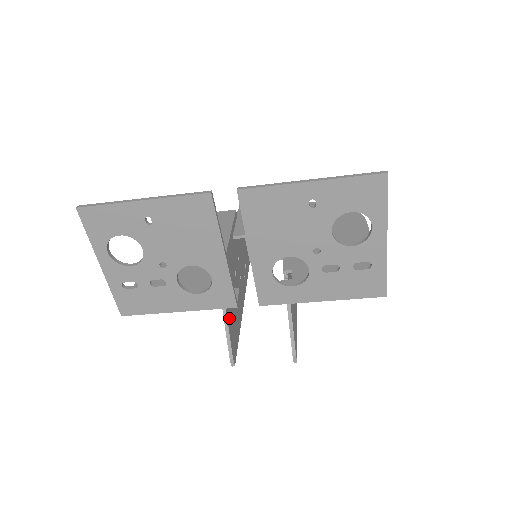
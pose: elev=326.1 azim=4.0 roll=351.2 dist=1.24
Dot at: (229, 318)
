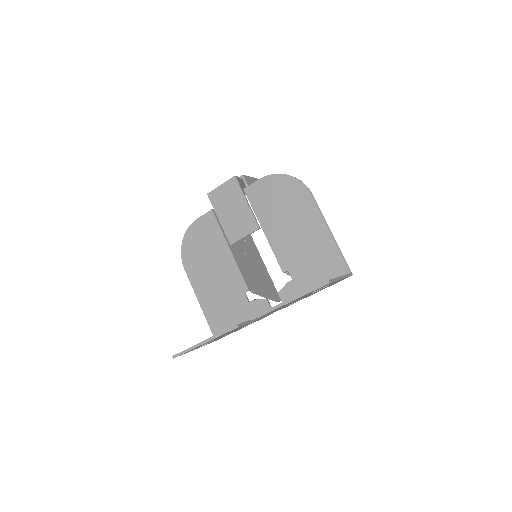
Dot at: (264, 291)
